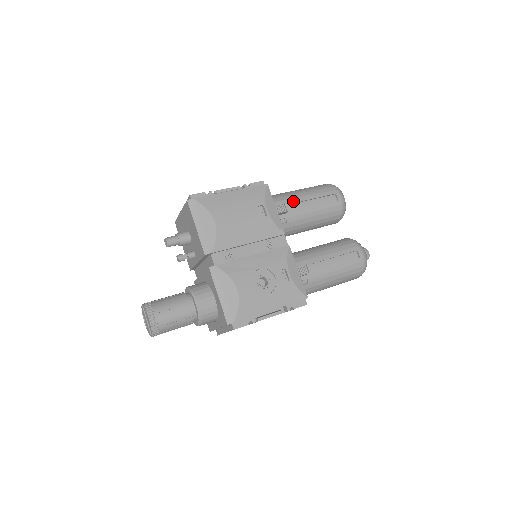
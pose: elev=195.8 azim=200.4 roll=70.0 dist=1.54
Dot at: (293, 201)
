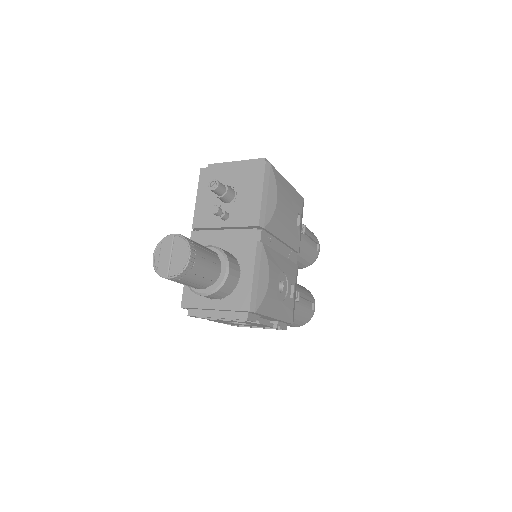
Dot at: occluded
